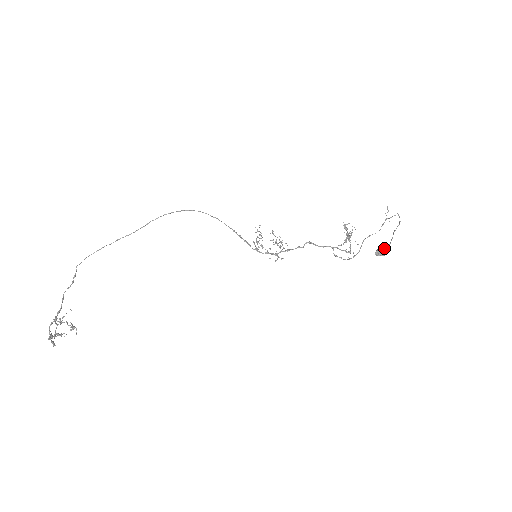
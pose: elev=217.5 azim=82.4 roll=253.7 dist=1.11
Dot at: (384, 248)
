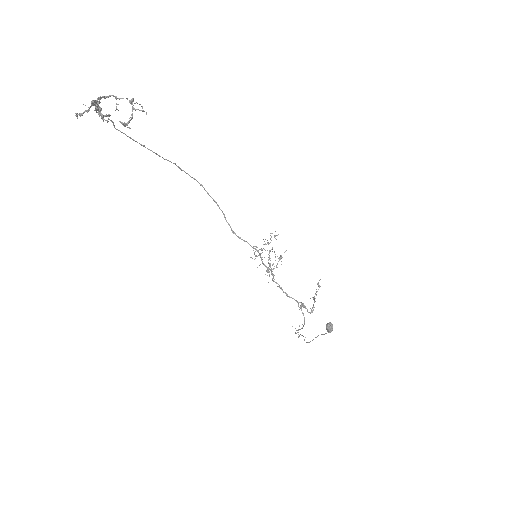
Dot at: (332, 325)
